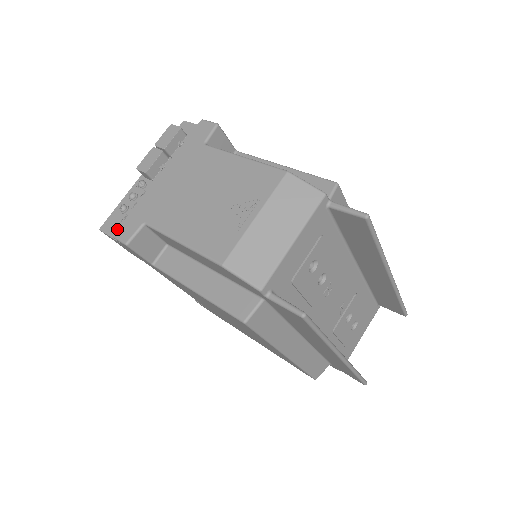
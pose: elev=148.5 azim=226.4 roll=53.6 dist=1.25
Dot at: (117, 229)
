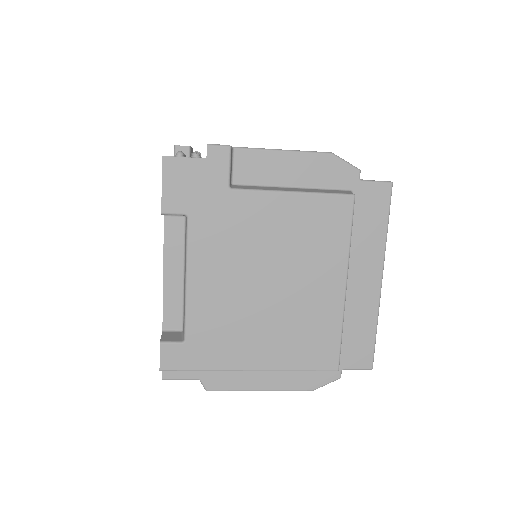
Dot at: (207, 144)
